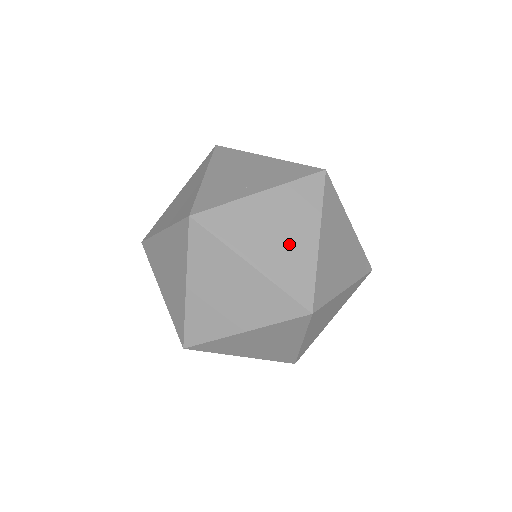
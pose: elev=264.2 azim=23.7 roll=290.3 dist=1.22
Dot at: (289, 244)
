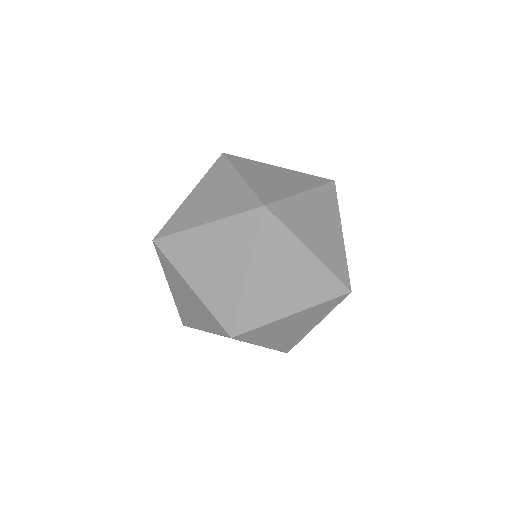
Dot at: (278, 183)
